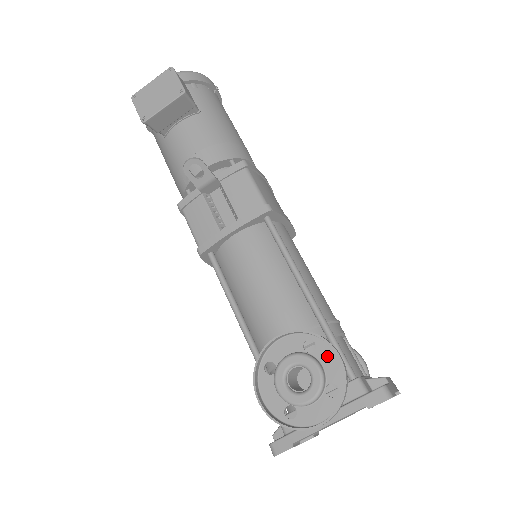
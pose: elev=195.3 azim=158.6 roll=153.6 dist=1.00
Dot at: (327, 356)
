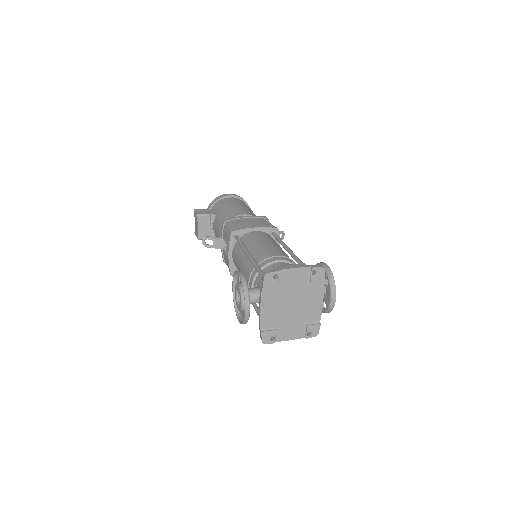
Dot at: occluded
